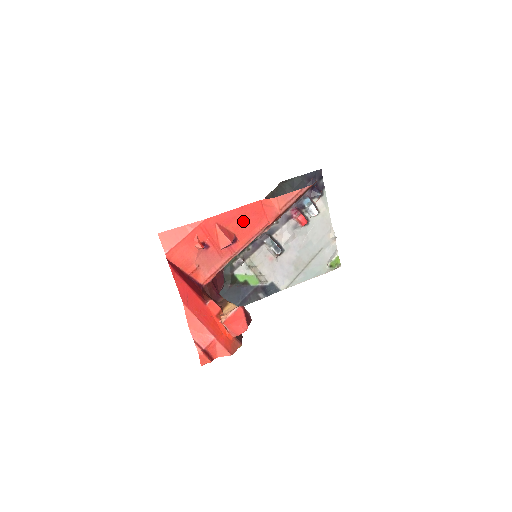
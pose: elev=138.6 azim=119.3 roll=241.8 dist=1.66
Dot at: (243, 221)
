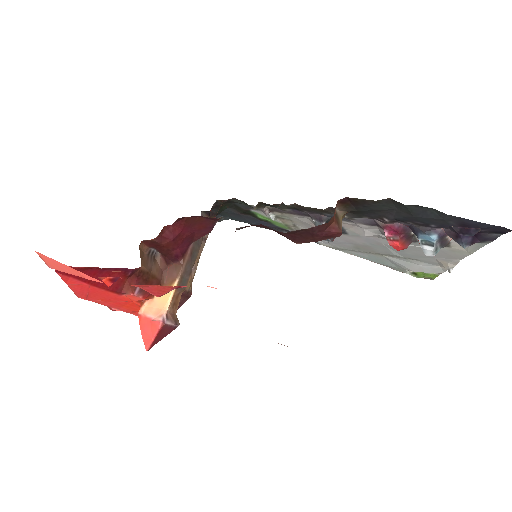
Dot at: occluded
